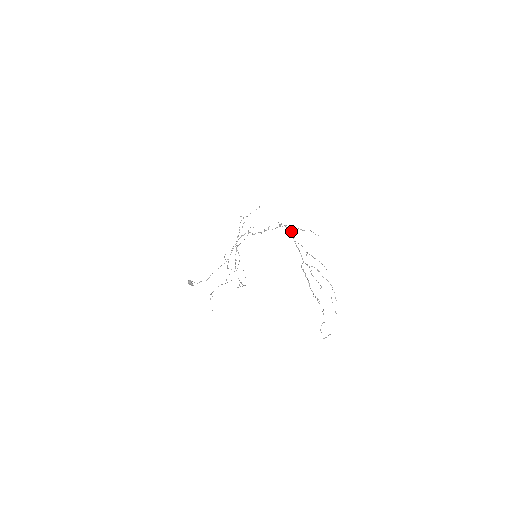
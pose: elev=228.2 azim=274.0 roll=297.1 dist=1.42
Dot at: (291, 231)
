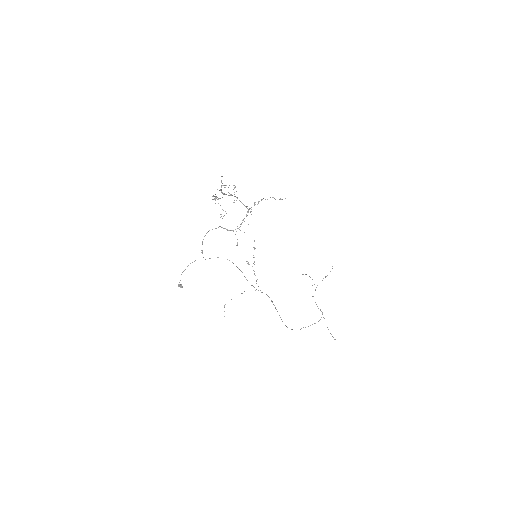
Dot at: (234, 196)
